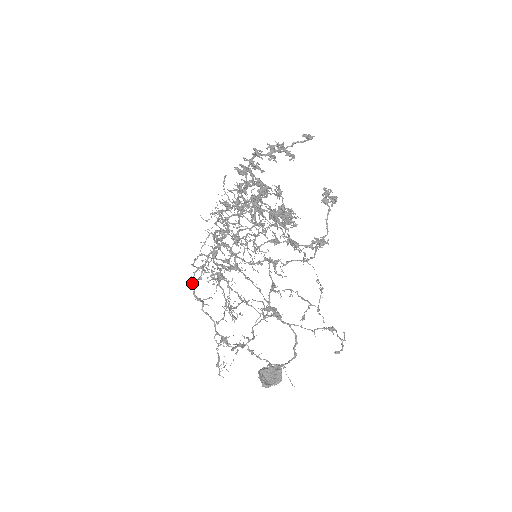
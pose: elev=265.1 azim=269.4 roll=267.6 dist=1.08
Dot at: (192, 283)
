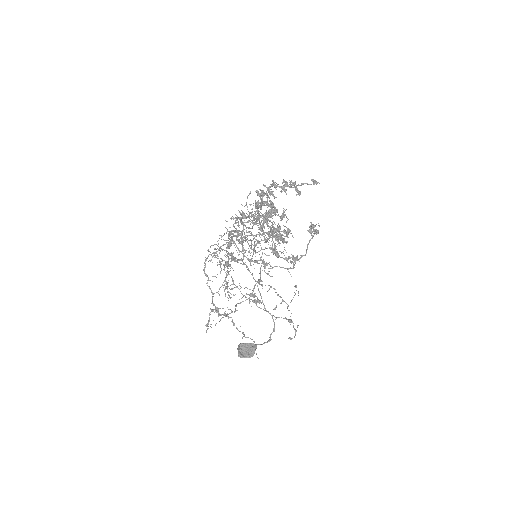
Dot at: occluded
